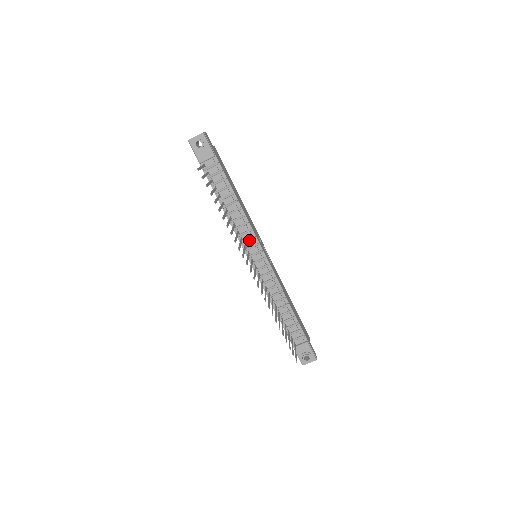
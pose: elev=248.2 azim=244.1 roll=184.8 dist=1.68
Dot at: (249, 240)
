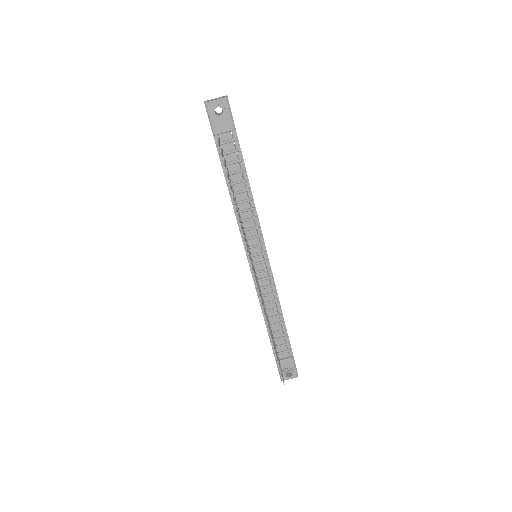
Dot at: (254, 238)
